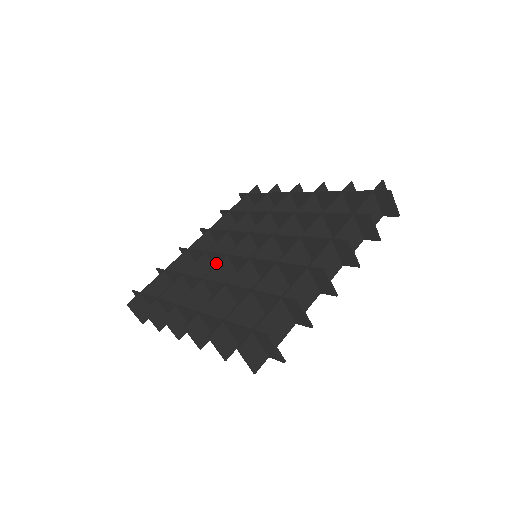
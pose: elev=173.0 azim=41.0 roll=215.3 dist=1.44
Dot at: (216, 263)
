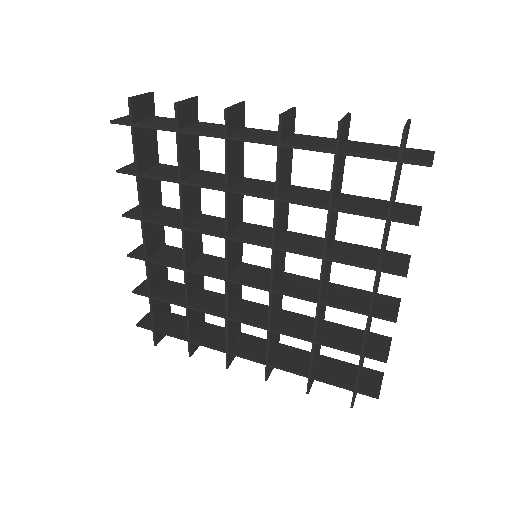
Dot at: (202, 265)
